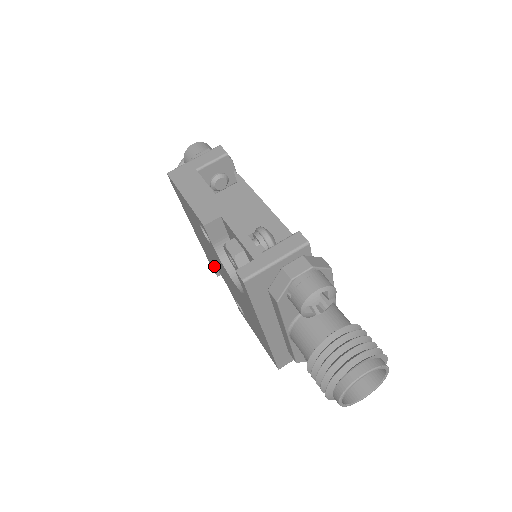
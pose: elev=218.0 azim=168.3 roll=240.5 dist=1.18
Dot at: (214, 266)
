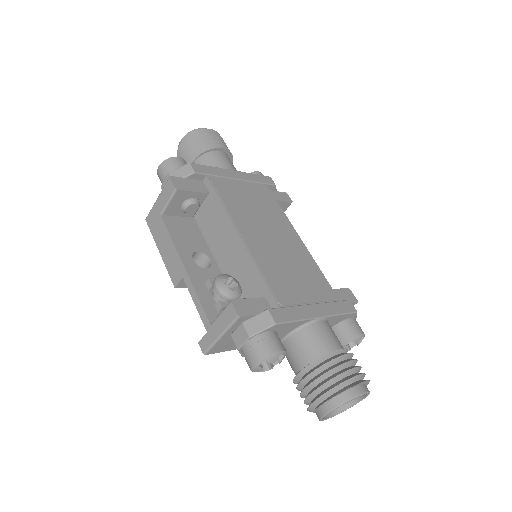
Dot at: occluded
